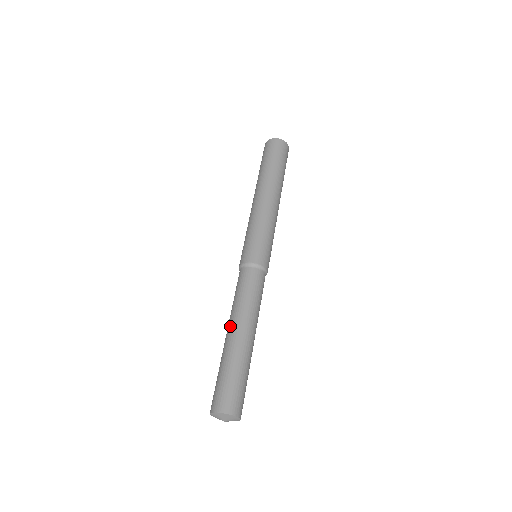
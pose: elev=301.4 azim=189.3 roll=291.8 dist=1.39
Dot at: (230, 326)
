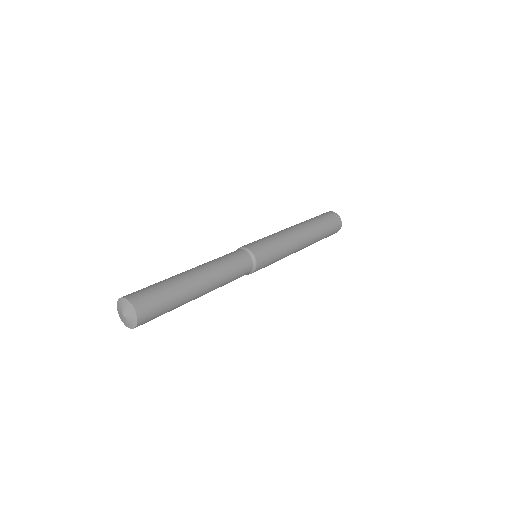
Dot at: occluded
